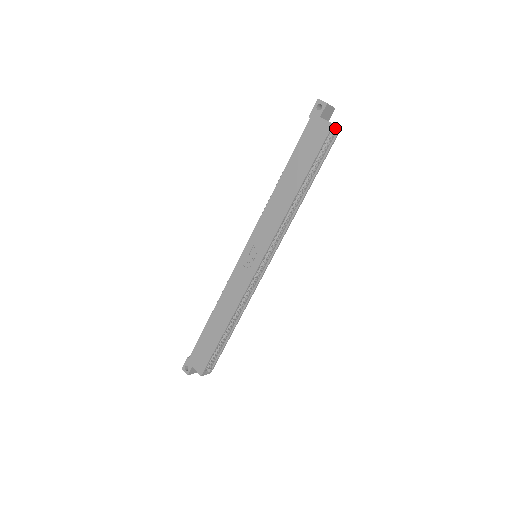
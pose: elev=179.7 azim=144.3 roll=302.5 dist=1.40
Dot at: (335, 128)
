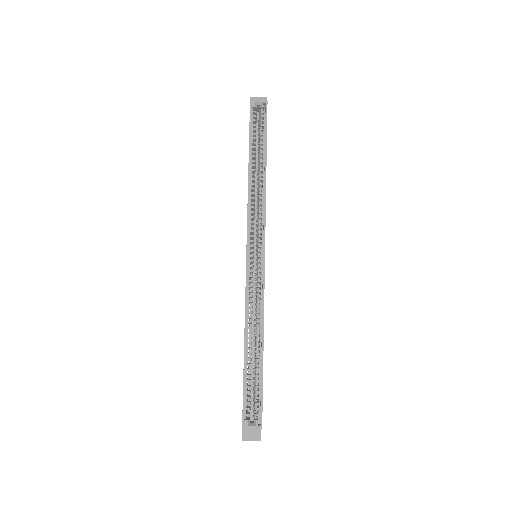
Dot at: (259, 104)
